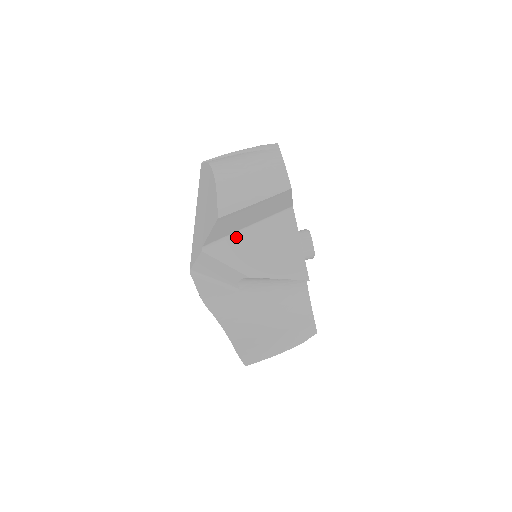
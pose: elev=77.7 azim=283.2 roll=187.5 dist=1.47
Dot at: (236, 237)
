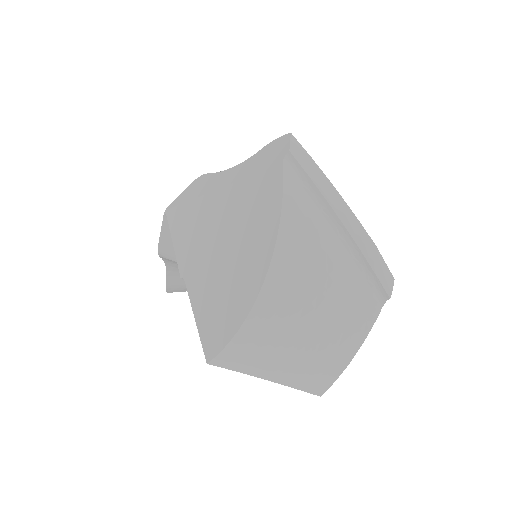
Dot at: occluded
